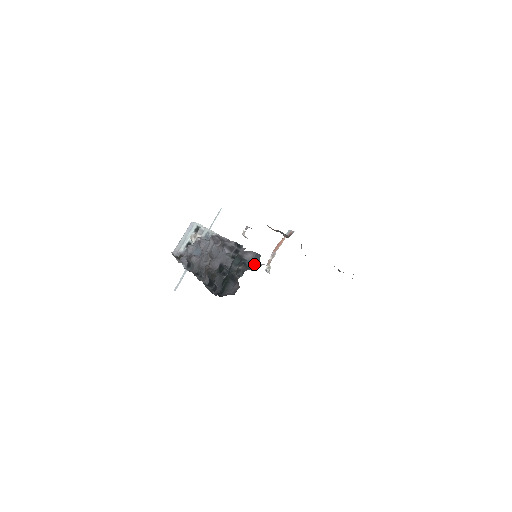
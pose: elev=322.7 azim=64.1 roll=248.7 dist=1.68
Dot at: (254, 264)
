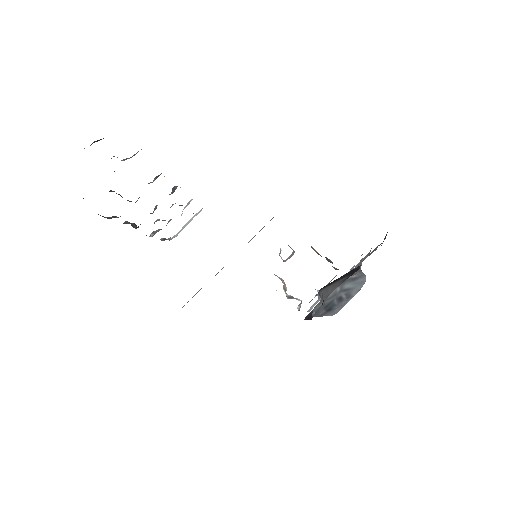
Dot at: occluded
